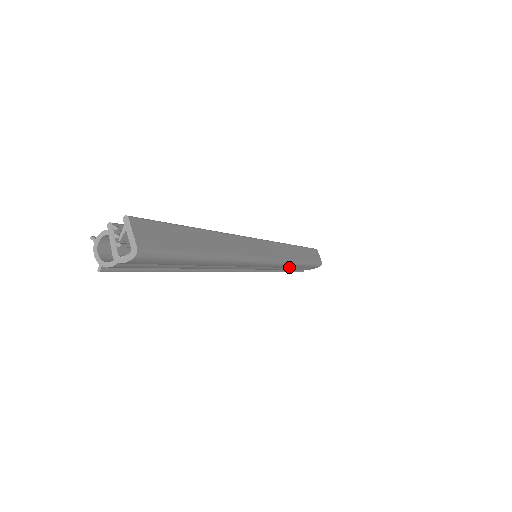
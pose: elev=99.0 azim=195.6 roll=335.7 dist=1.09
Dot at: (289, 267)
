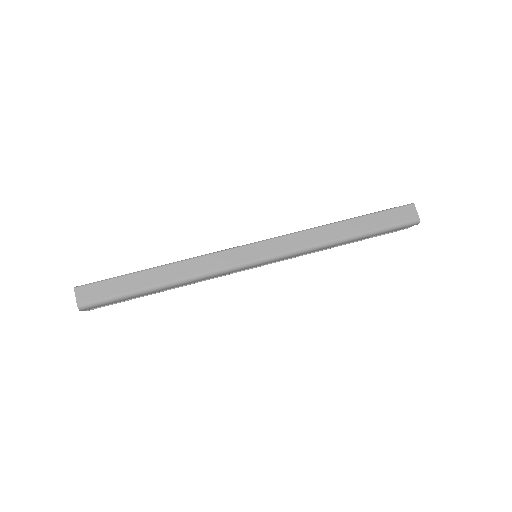
Dot at: occluded
